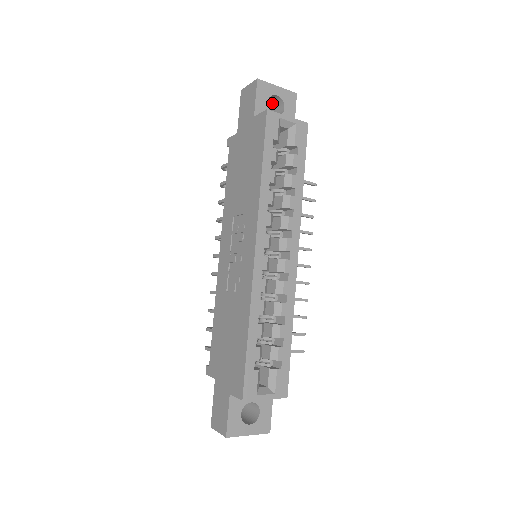
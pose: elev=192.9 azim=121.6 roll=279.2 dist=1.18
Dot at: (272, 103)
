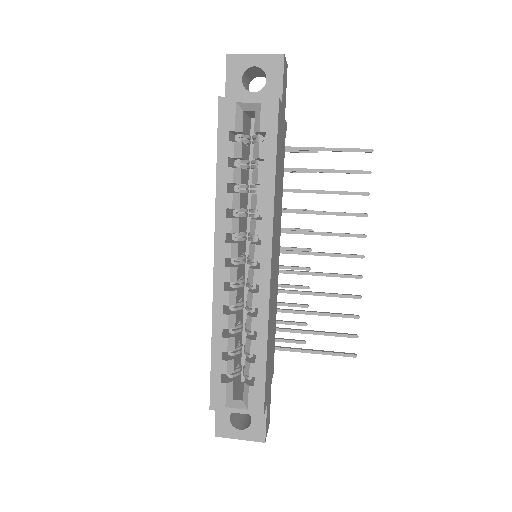
Dot at: (263, 73)
